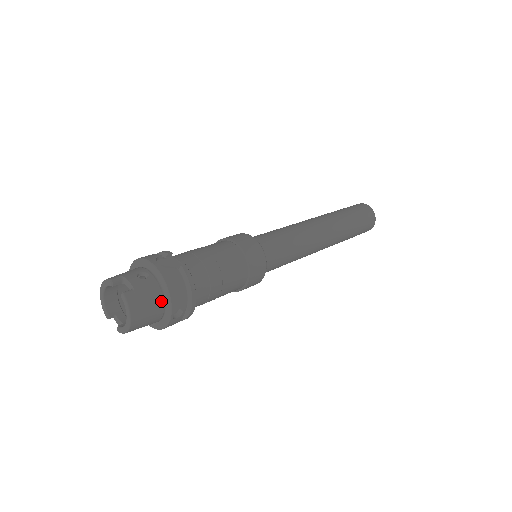
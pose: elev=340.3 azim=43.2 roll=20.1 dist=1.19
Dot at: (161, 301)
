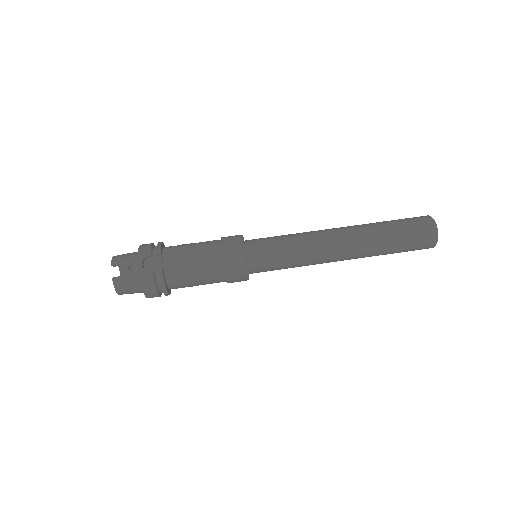
Dot at: (140, 288)
